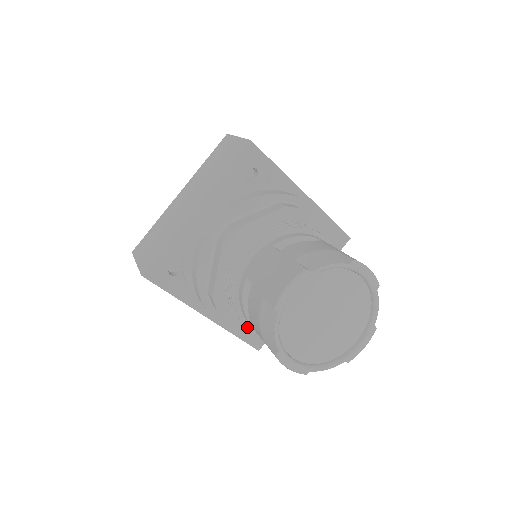
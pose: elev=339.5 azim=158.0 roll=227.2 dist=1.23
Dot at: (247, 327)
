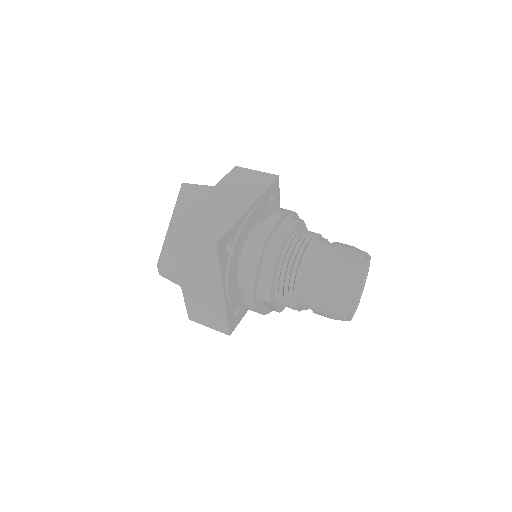
Dot at: occluded
